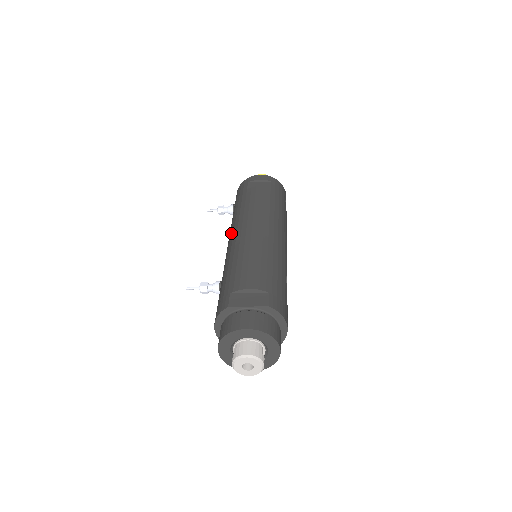
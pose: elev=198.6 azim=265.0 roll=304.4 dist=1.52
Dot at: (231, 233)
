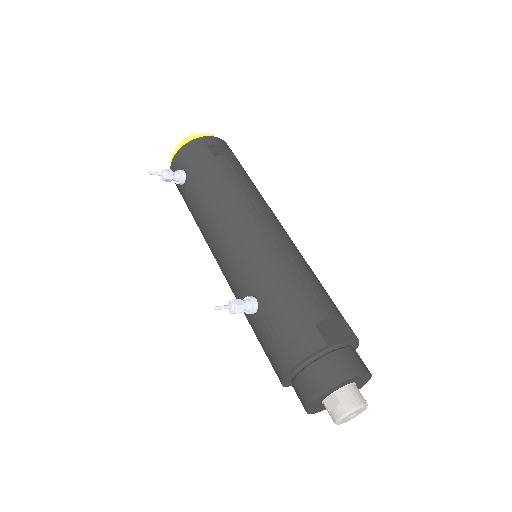
Dot at: (232, 224)
